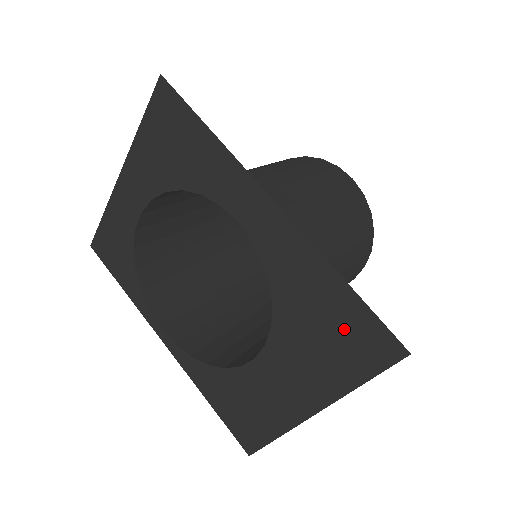
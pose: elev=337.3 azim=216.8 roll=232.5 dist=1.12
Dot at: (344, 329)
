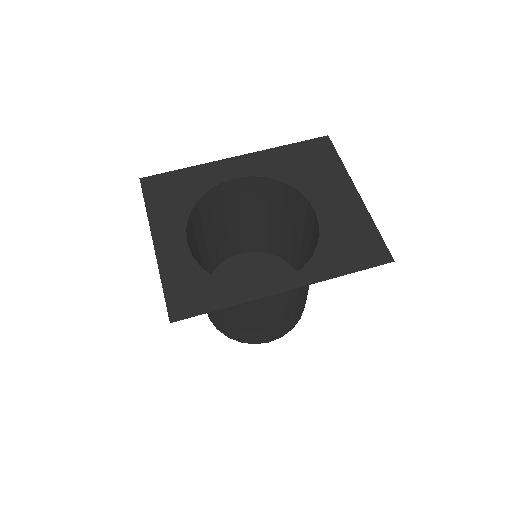
Dot at: (310, 155)
